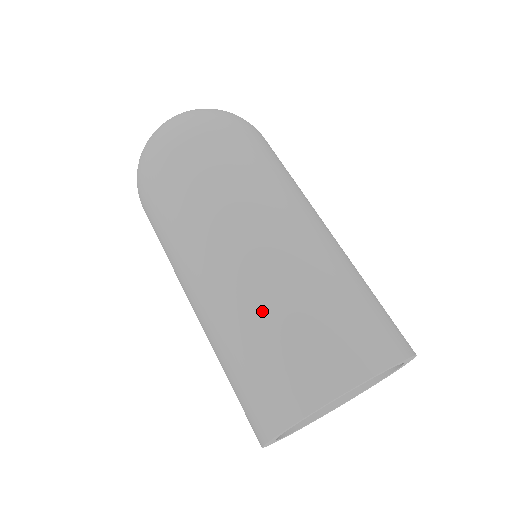
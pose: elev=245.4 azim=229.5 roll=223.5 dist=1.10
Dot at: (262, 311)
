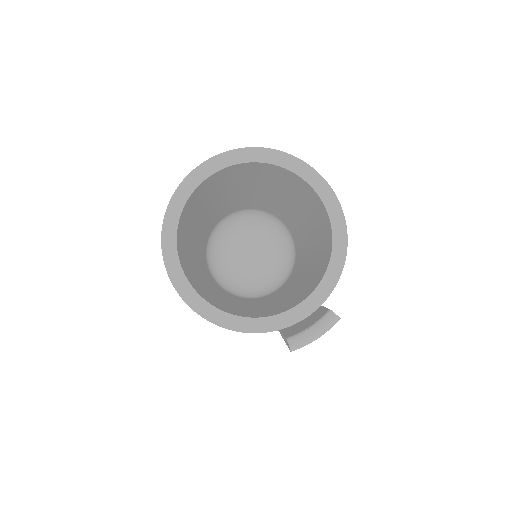
Dot at: occluded
